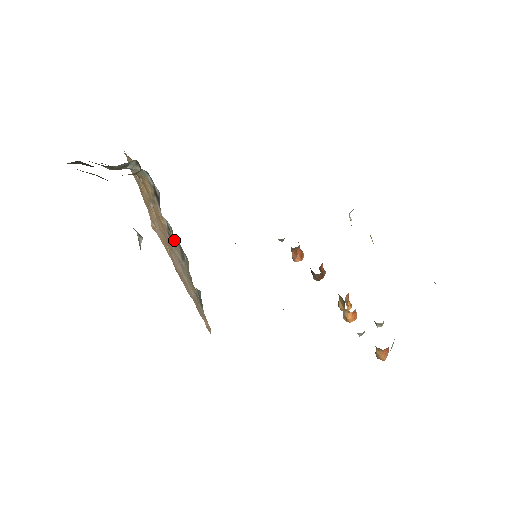
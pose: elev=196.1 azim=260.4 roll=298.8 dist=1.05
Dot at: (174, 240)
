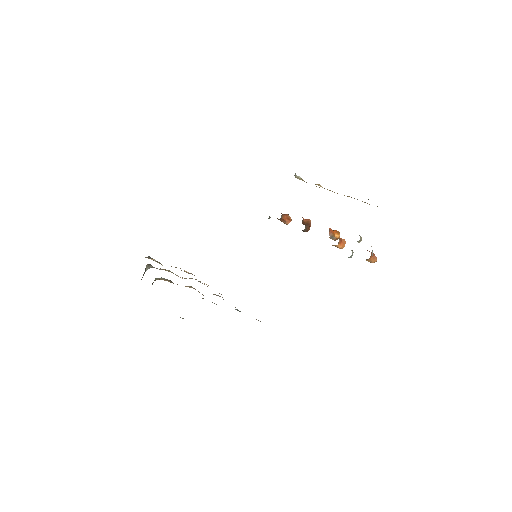
Dot at: occluded
